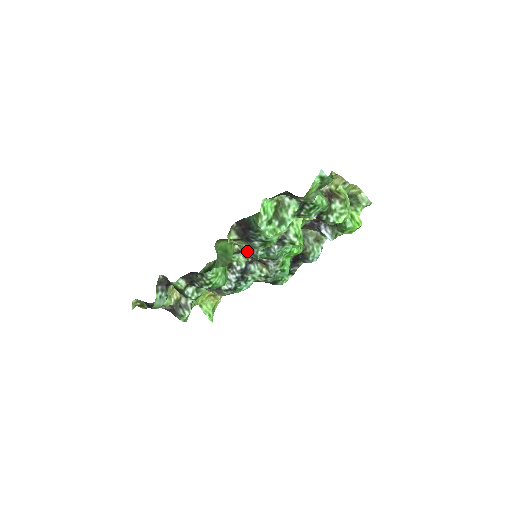
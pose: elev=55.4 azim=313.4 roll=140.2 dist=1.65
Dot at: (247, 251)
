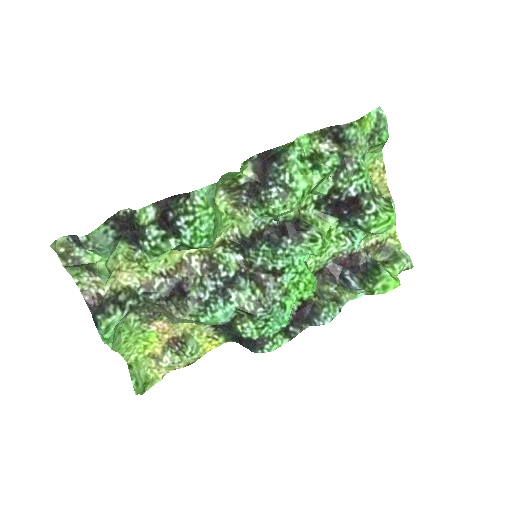
Dot at: (248, 240)
